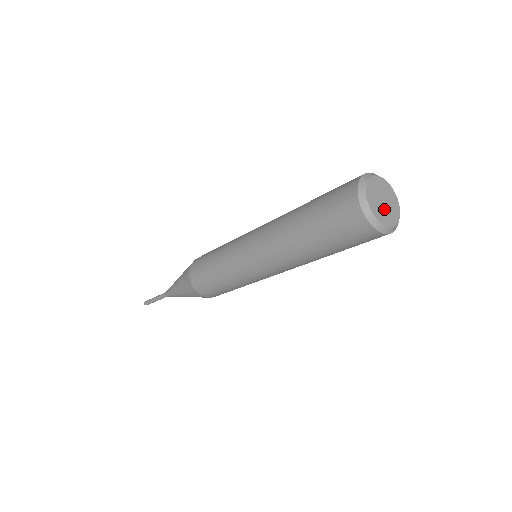
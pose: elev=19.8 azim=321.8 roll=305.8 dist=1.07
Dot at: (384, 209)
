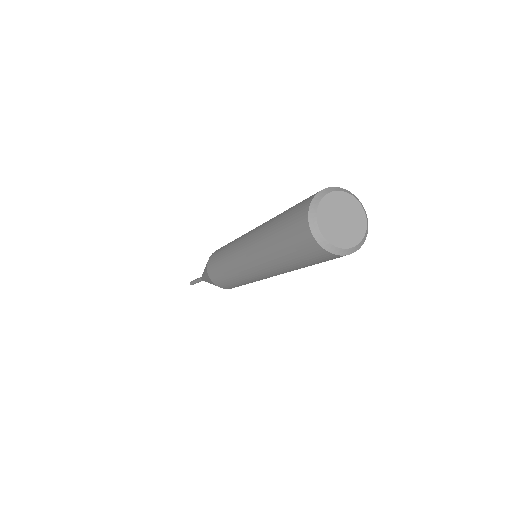
Dot at: (346, 228)
